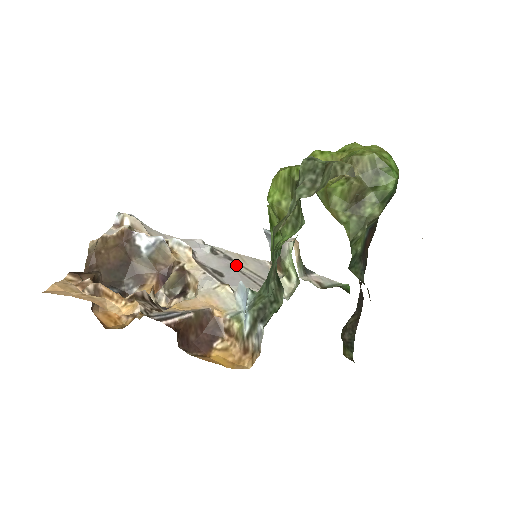
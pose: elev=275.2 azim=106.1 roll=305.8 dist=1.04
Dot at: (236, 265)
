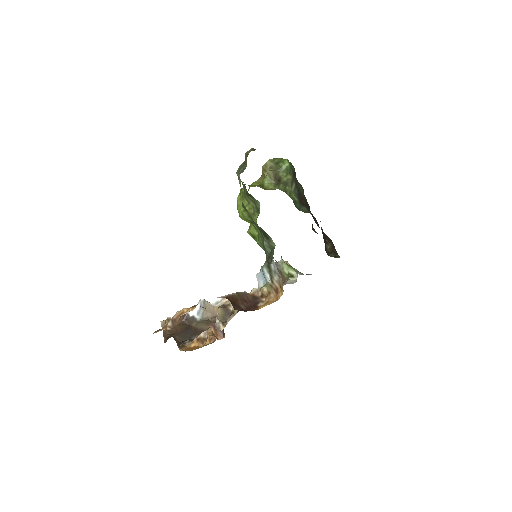
Dot at: occluded
